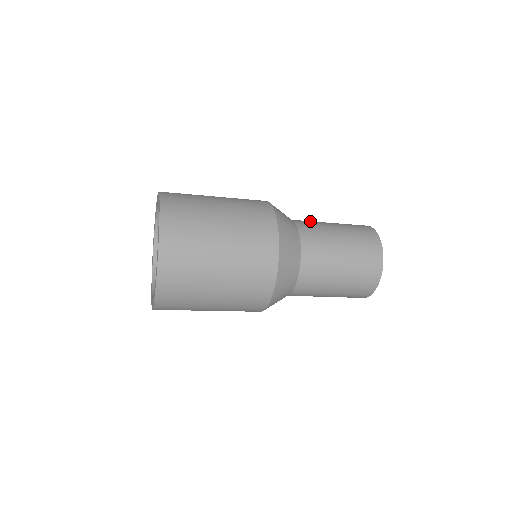
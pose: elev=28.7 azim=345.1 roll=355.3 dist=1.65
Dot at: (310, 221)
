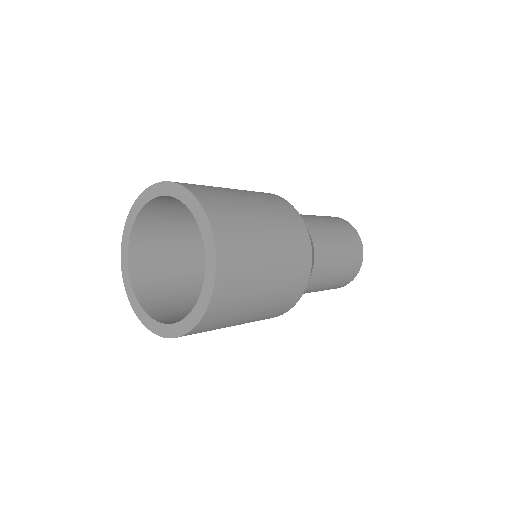
Dot at: (318, 227)
